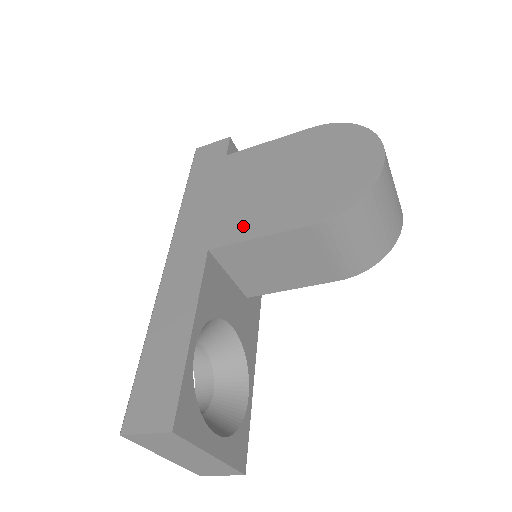
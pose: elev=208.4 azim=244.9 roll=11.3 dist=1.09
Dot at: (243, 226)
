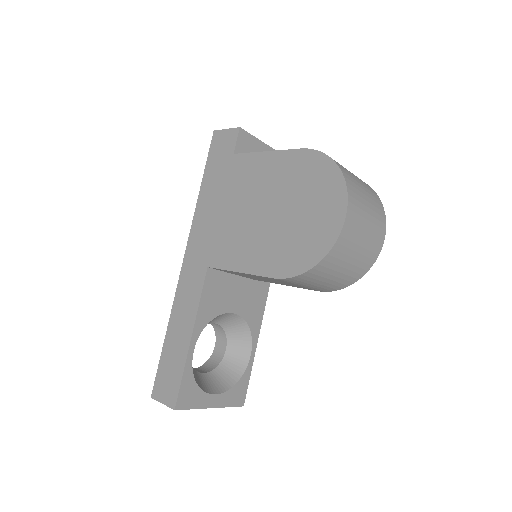
Dot at: (232, 254)
